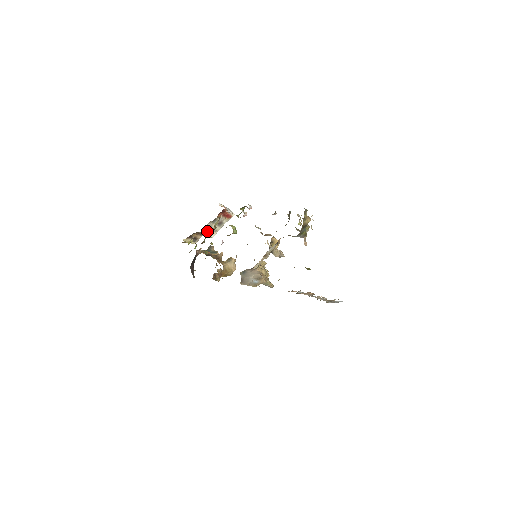
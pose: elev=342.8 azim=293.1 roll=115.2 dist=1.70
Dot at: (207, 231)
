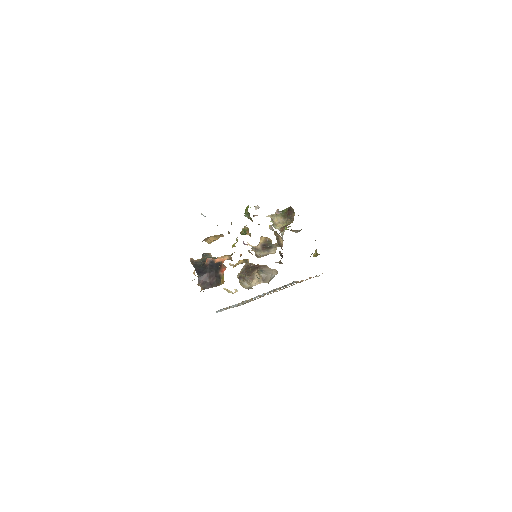
Dot at: occluded
